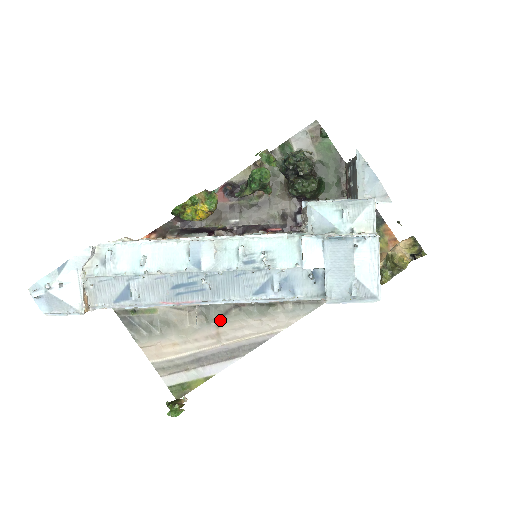
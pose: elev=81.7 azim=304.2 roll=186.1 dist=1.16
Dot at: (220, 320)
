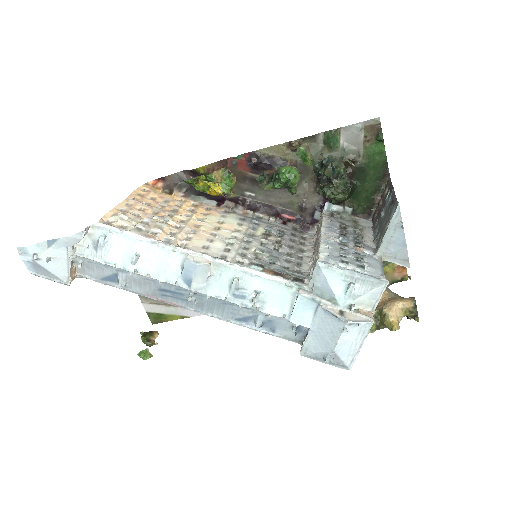
Dot at: occluded
